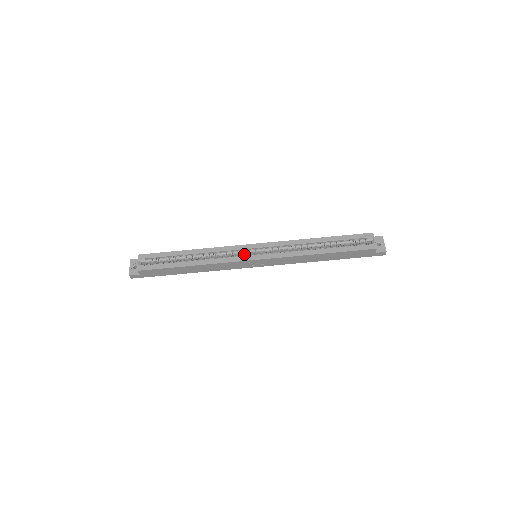
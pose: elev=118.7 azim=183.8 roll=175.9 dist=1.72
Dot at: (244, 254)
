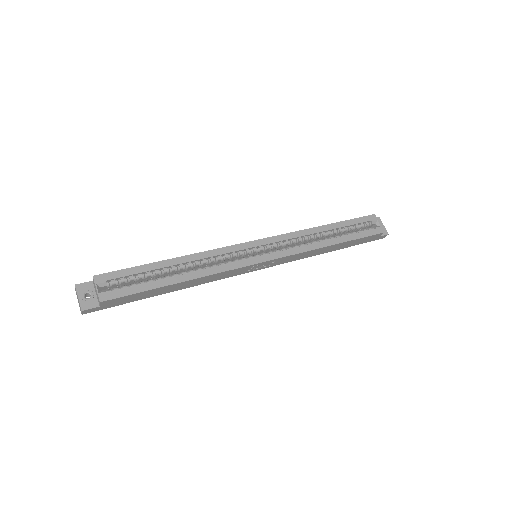
Dot at: occluded
